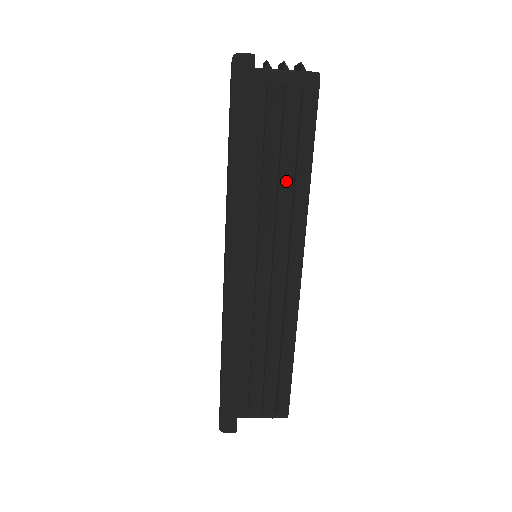
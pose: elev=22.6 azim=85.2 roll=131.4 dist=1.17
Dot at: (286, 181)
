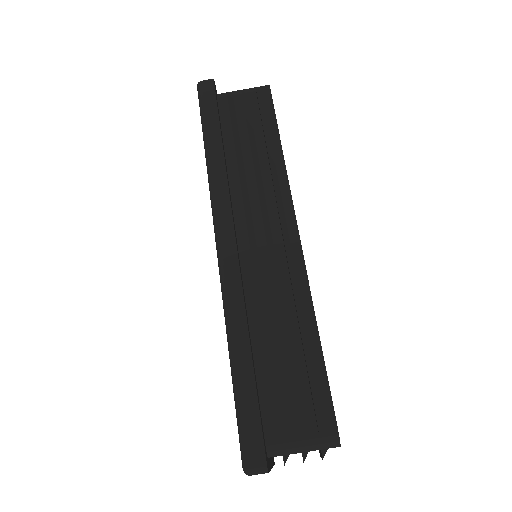
Dot at: (260, 158)
